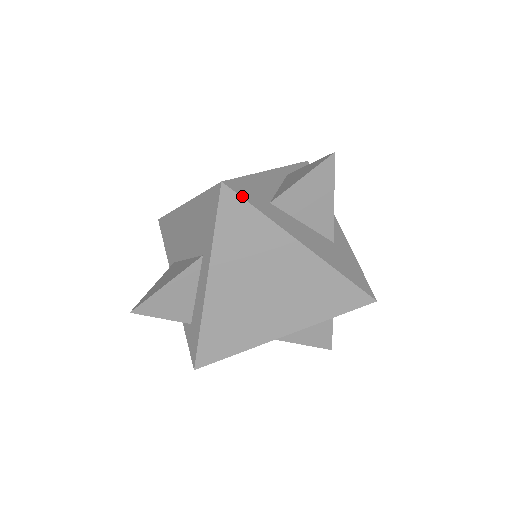
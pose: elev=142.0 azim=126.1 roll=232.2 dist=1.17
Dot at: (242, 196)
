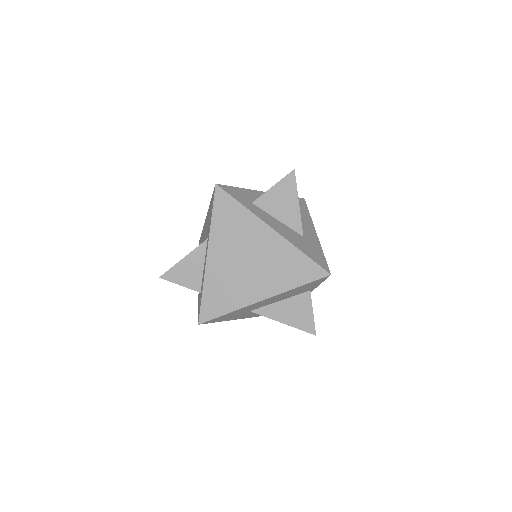
Dot at: (229, 193)
